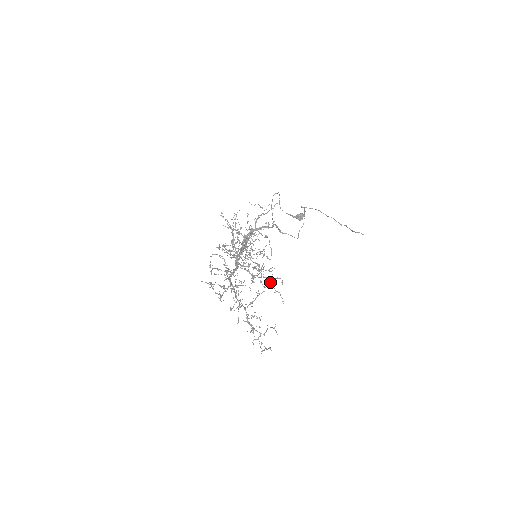
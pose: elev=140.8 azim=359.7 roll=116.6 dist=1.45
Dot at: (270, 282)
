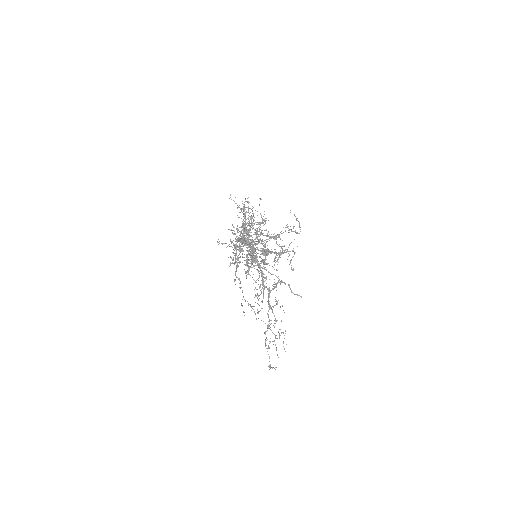
Dot at: (251, 306)
